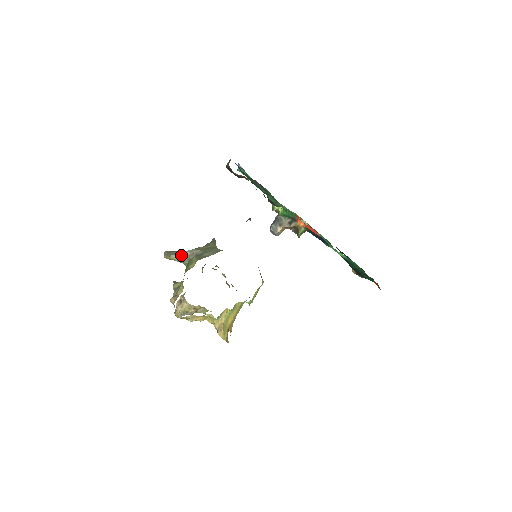
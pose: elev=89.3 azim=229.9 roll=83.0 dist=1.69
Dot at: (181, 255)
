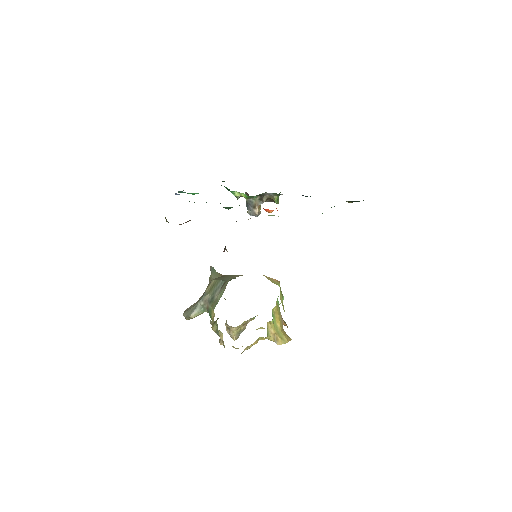
Dot at: (197, 309)
